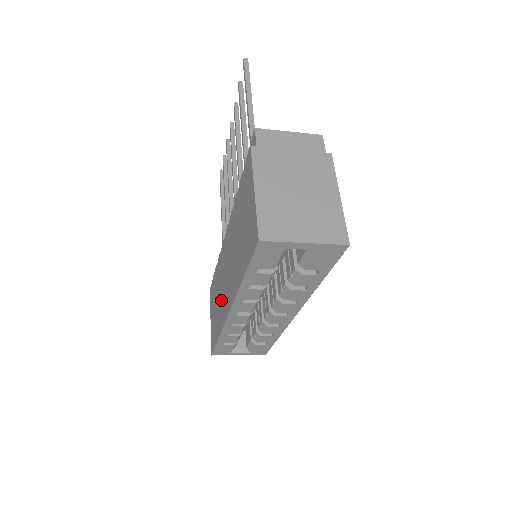
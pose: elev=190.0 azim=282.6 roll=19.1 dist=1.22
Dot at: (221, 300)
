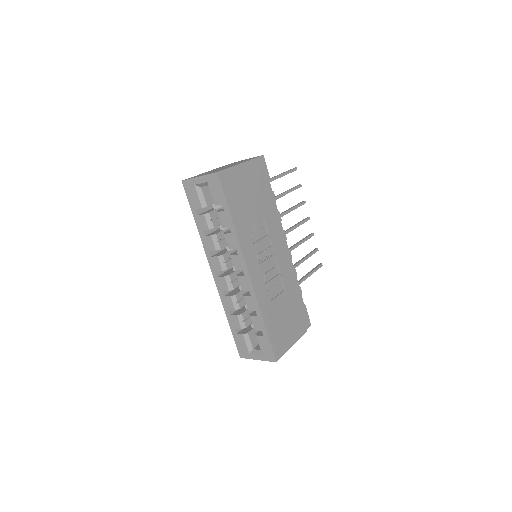
Dot at: occluded
